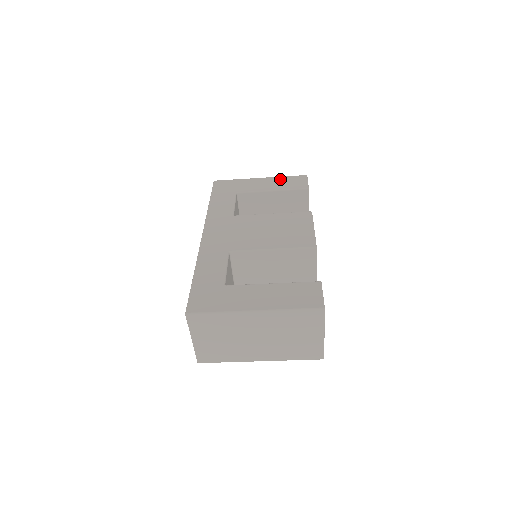
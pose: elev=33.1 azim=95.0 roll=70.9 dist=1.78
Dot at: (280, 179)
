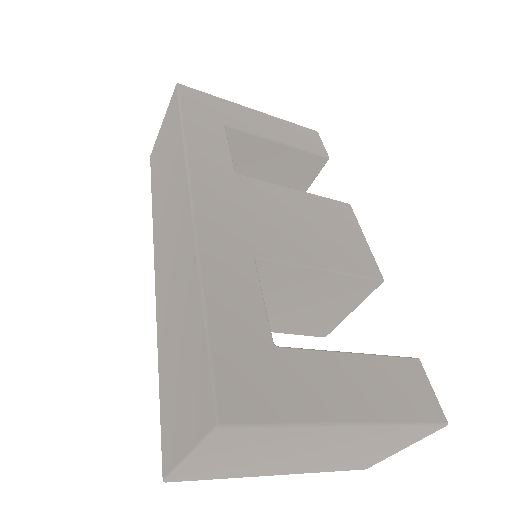
Dot at: (284, 124)
